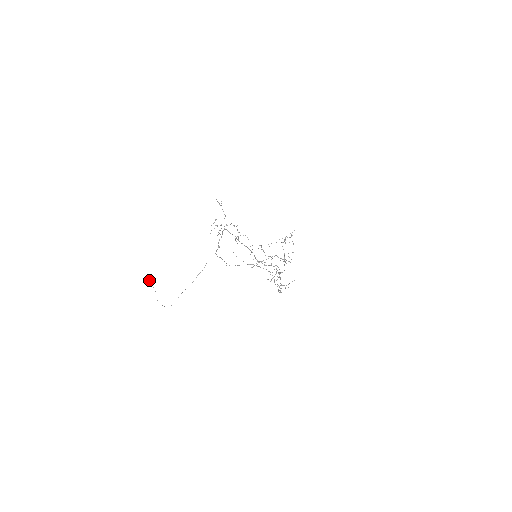
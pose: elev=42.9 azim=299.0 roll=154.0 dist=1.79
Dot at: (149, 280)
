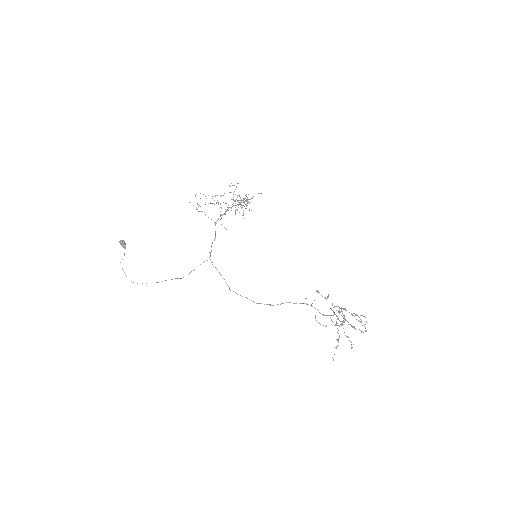
Dot at: (122, 241)
